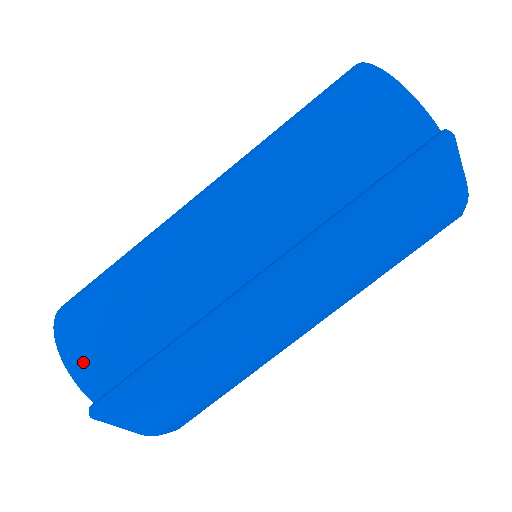
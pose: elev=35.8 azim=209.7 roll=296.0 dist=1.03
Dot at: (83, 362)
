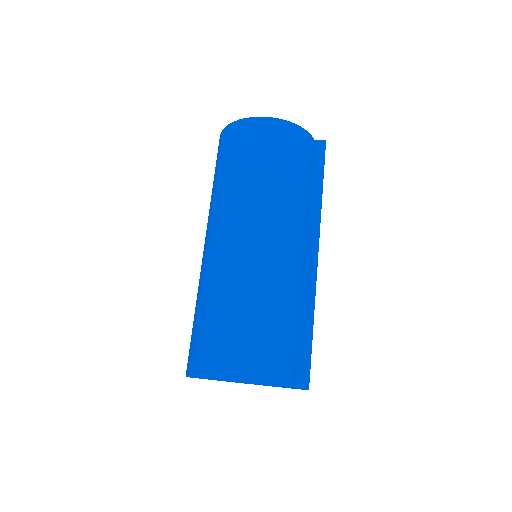
Dot at: (285, 374)
